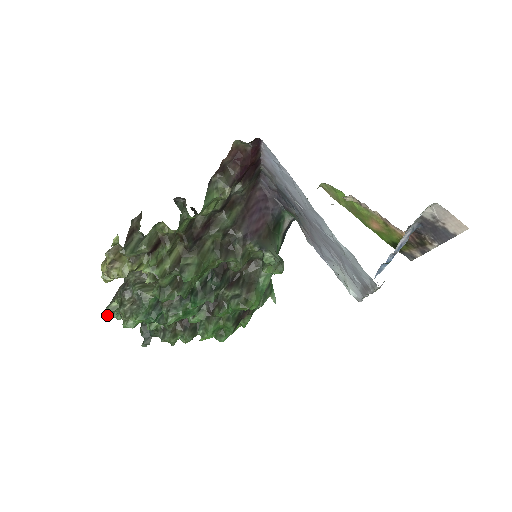
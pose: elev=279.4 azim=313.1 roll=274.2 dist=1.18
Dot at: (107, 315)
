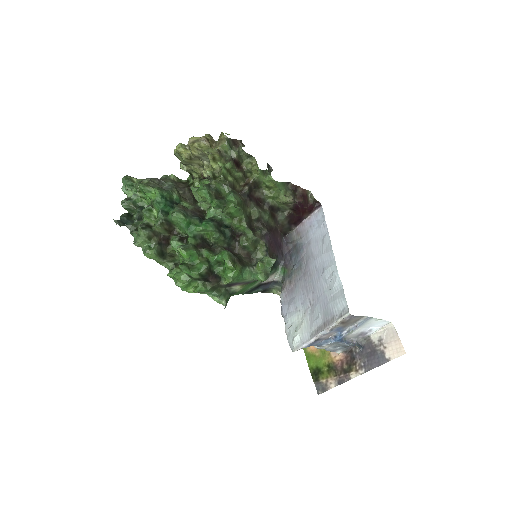
Dot at: (123, 178)
